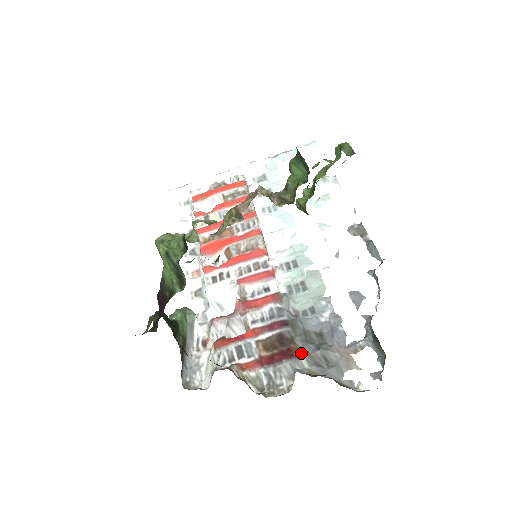
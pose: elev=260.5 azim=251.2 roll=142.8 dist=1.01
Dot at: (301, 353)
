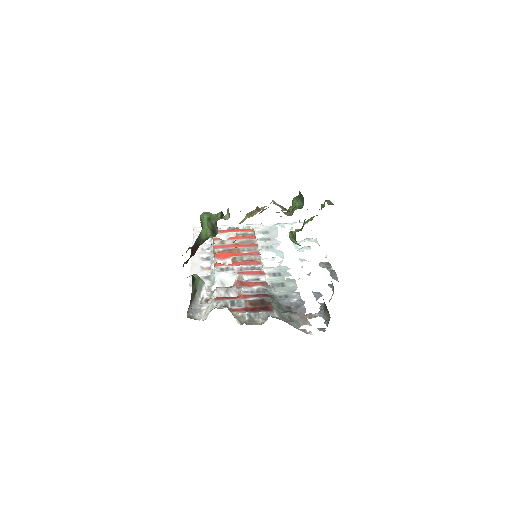
Dot at: (275, 310)
